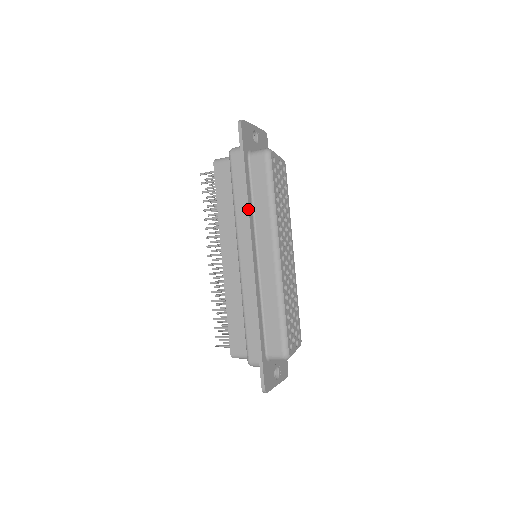
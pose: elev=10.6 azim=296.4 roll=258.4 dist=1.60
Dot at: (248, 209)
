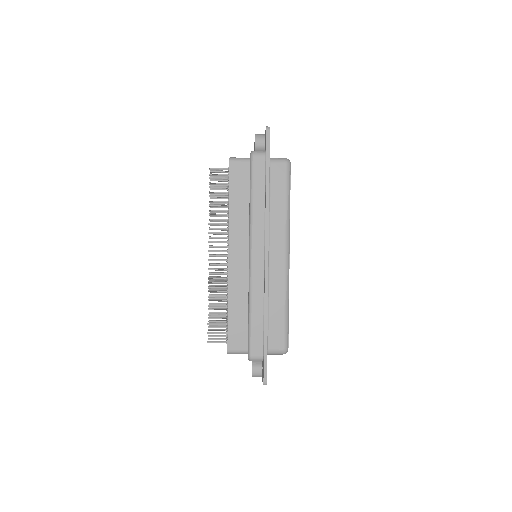
Dot at: (268, 212)
